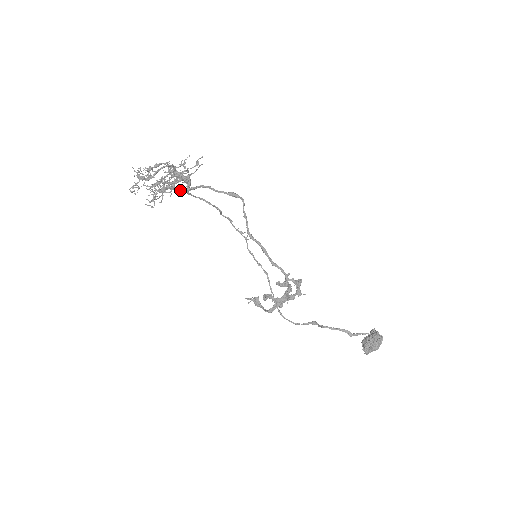
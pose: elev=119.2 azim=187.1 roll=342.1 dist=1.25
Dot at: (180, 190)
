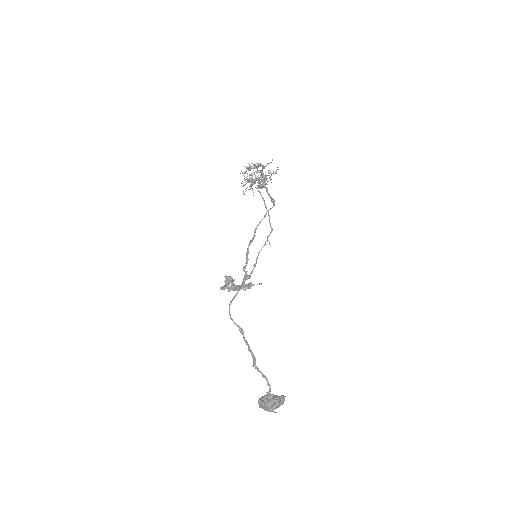
Dot at: (254, 183)
